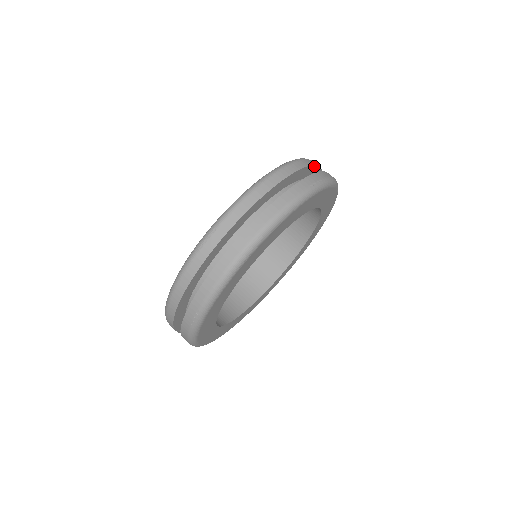
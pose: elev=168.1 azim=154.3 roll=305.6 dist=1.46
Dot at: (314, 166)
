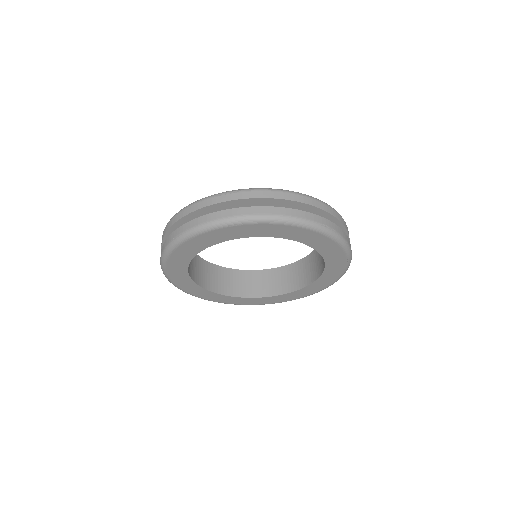
Dot at: (343, 226)
